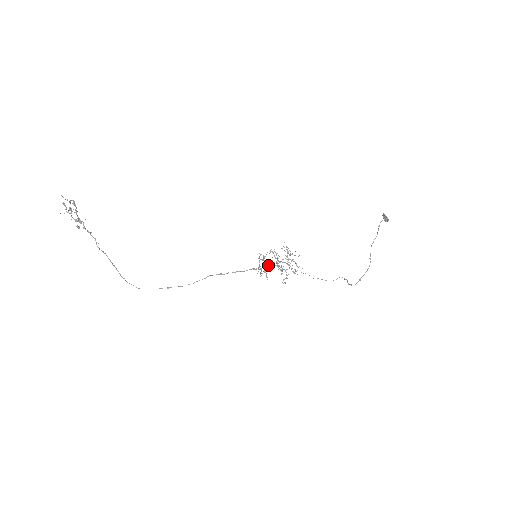
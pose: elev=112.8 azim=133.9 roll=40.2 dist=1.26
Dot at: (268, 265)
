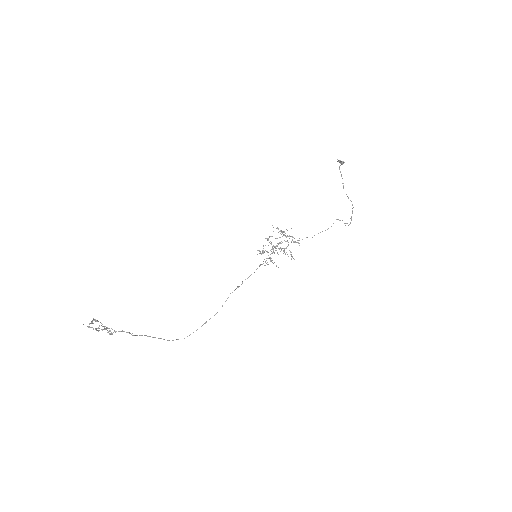
Dot at: (270, 254)
